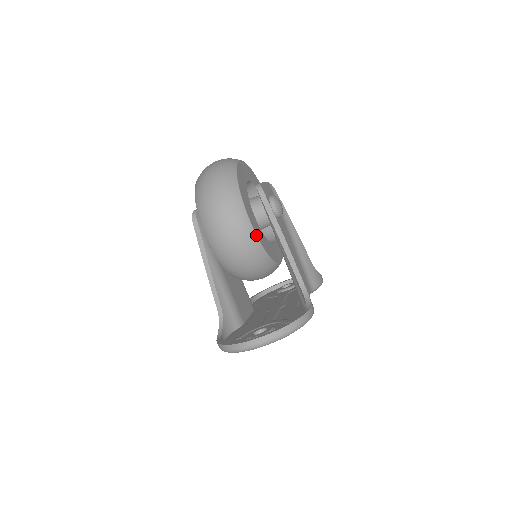
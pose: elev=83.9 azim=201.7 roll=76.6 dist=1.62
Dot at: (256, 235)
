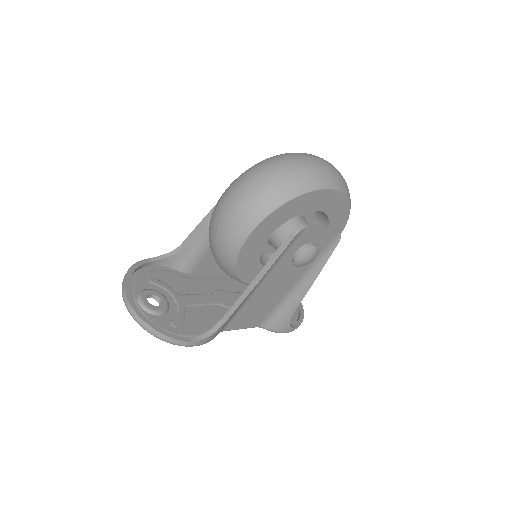
Dot at: (238, 253)
